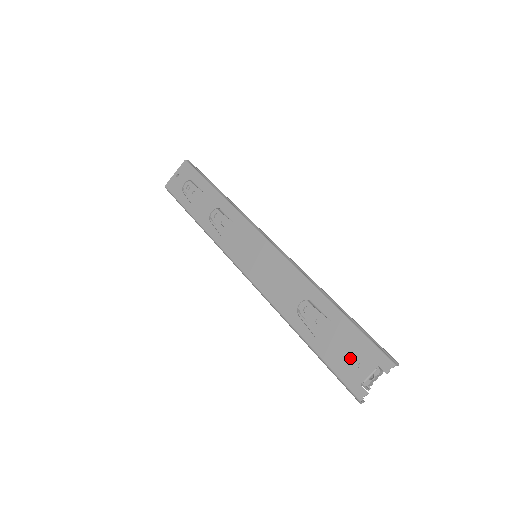
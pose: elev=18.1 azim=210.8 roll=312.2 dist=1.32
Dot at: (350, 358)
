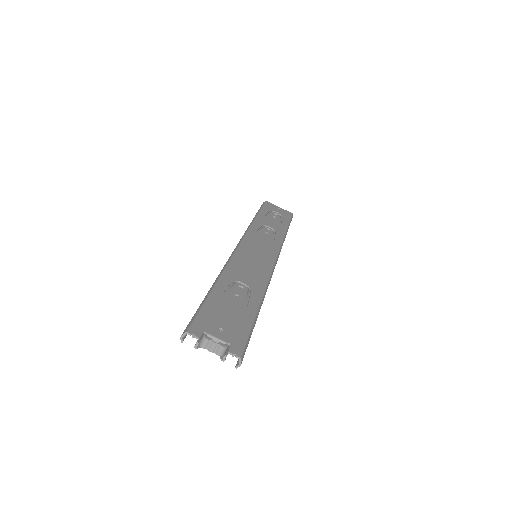
Dot at: (223, 321)
